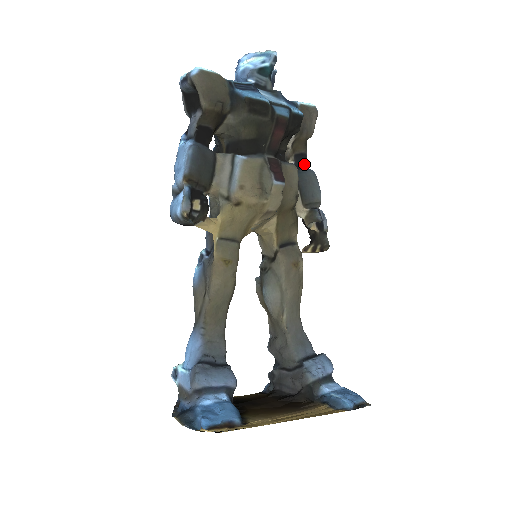
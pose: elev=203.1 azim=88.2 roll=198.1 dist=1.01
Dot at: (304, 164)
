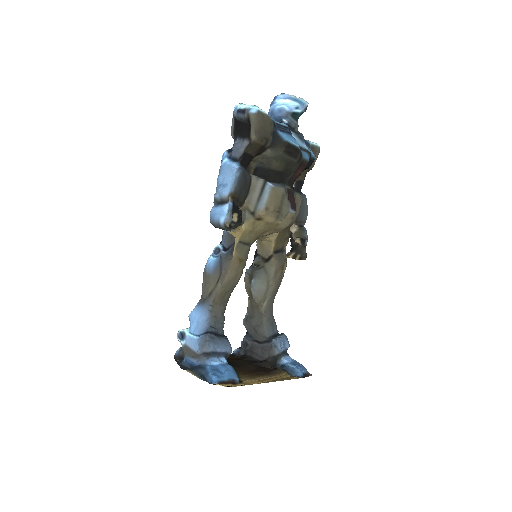
Dot at: (300, 189)
